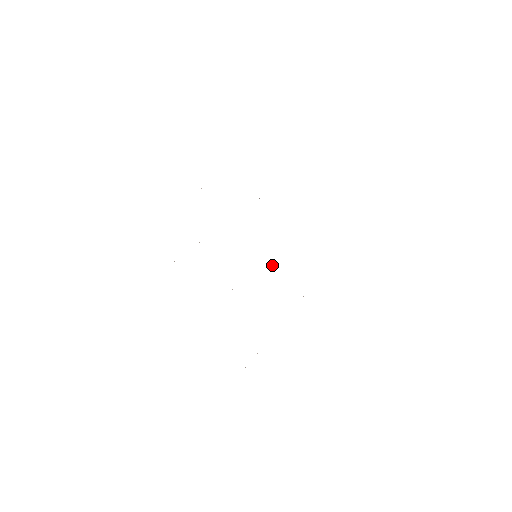
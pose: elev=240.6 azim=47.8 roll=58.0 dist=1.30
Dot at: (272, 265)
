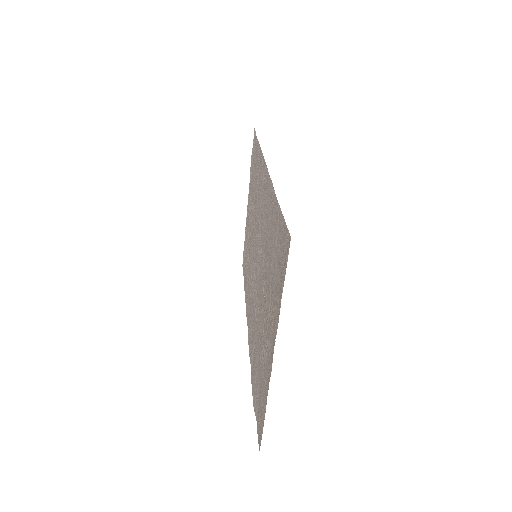
Dot at: (253, 257)
